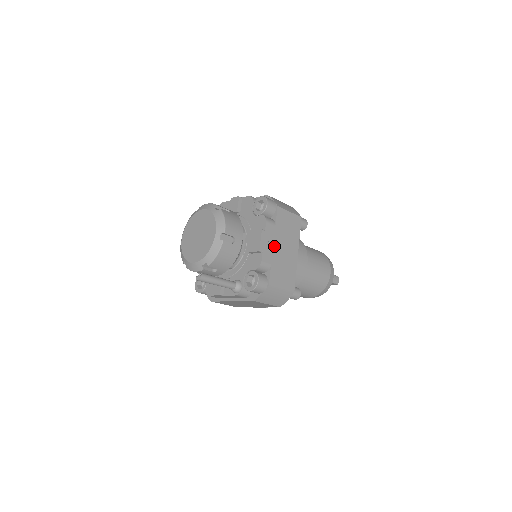
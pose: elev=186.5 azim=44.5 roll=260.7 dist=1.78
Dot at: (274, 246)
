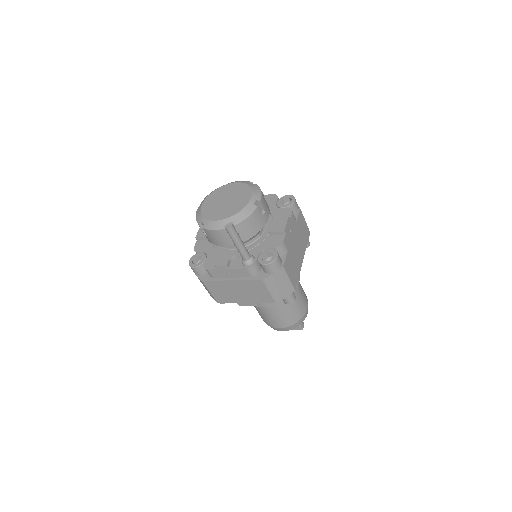
Dot at: (292, 237)
